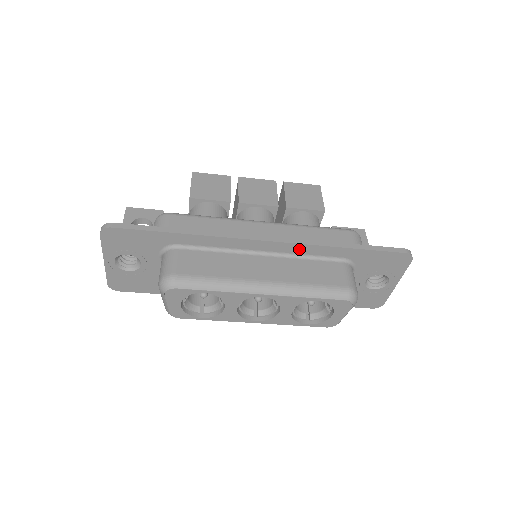
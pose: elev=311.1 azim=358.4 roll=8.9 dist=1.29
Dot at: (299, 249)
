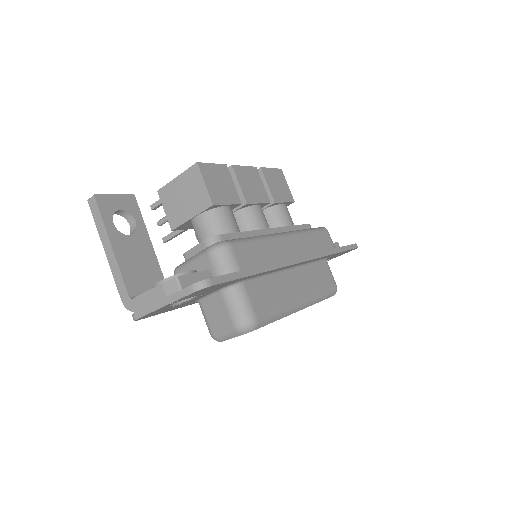
Dot at: (313, 260)
